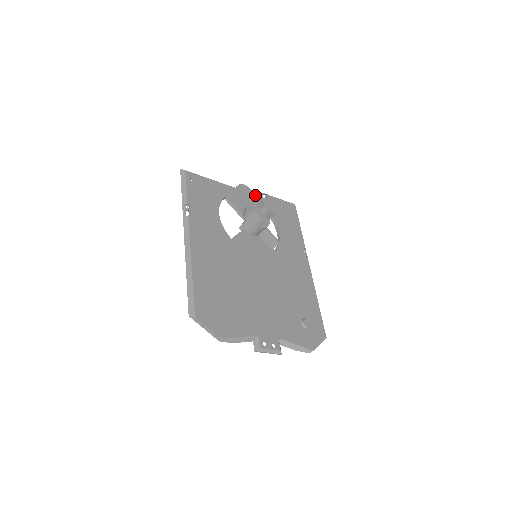
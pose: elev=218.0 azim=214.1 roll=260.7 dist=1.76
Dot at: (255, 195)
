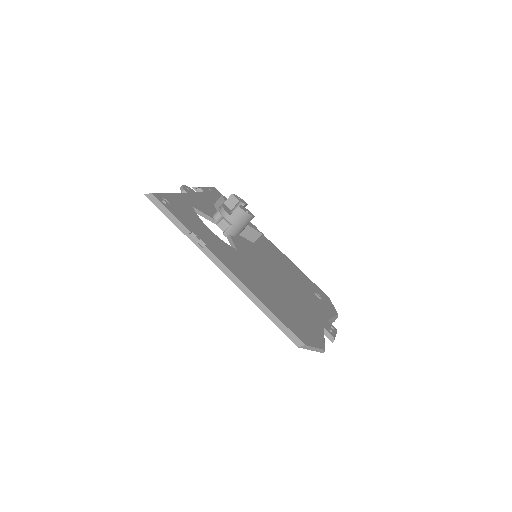
Dot at: (197, 193)
